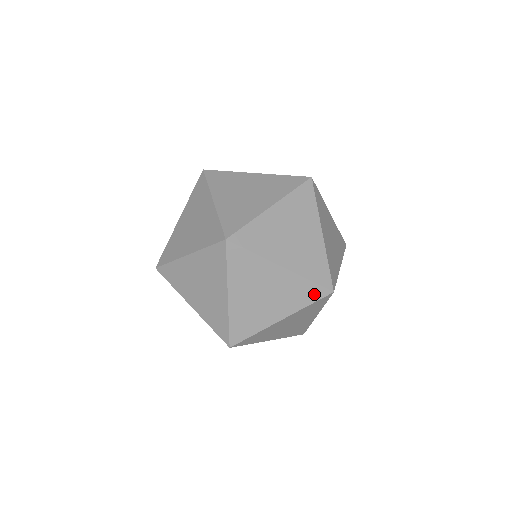
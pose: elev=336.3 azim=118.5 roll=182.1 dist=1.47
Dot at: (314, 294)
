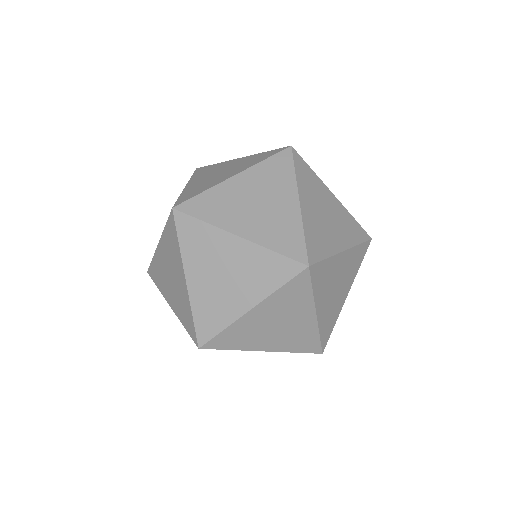
Dot at: (360, 234)
